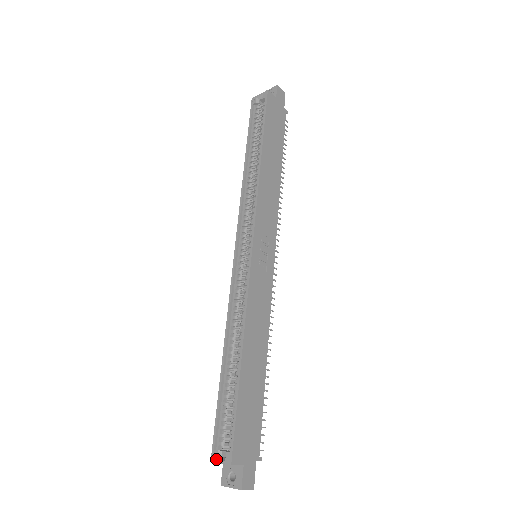
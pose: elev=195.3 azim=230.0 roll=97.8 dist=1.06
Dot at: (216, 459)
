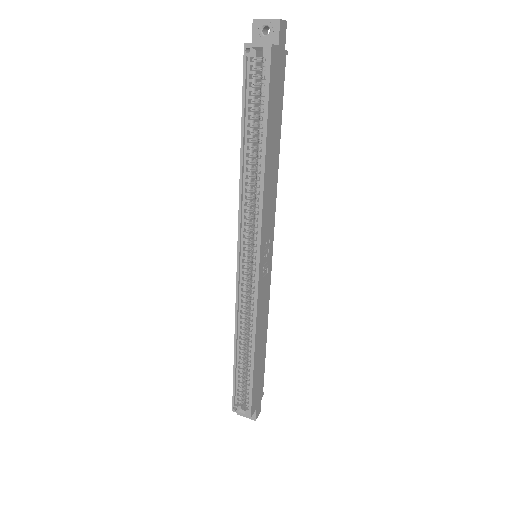
Dot at: (237, 411)
